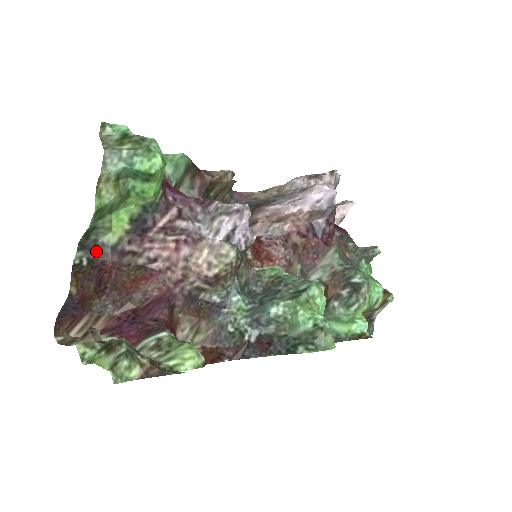
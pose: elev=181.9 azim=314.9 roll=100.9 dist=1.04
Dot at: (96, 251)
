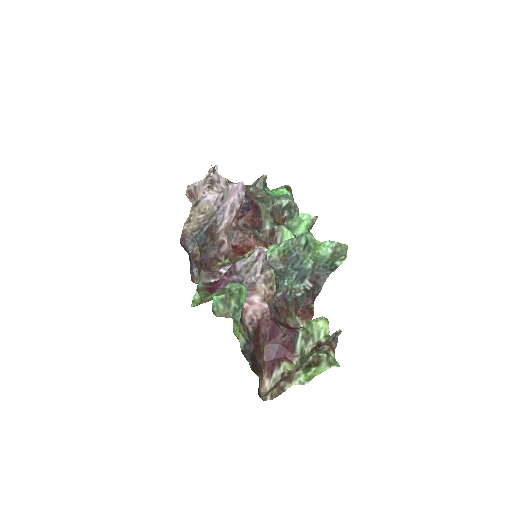
Dot at: (247, 353)
